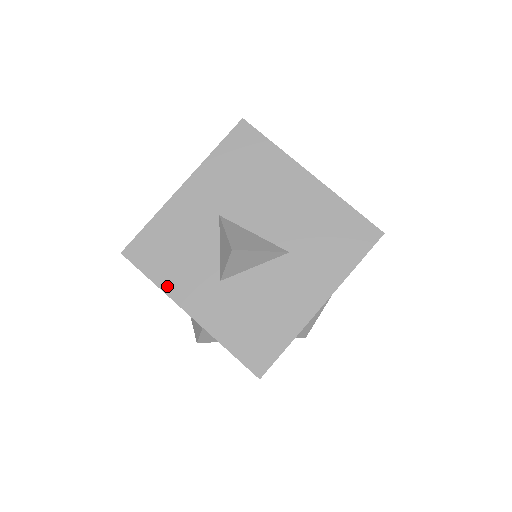
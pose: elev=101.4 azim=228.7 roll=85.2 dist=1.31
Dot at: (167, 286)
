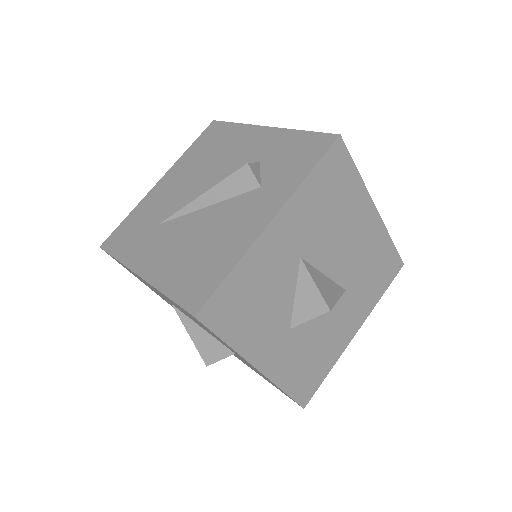
Dot at: (242, 346)
